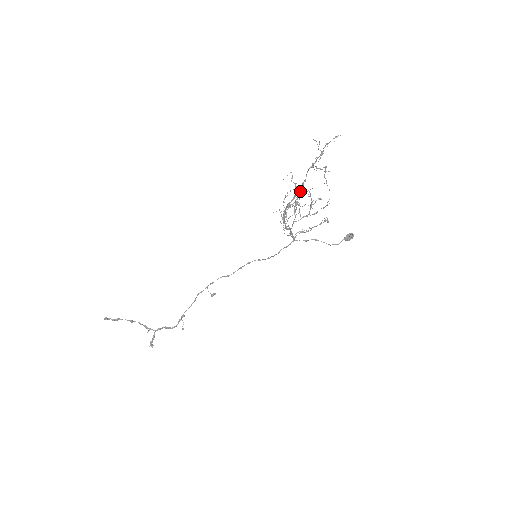
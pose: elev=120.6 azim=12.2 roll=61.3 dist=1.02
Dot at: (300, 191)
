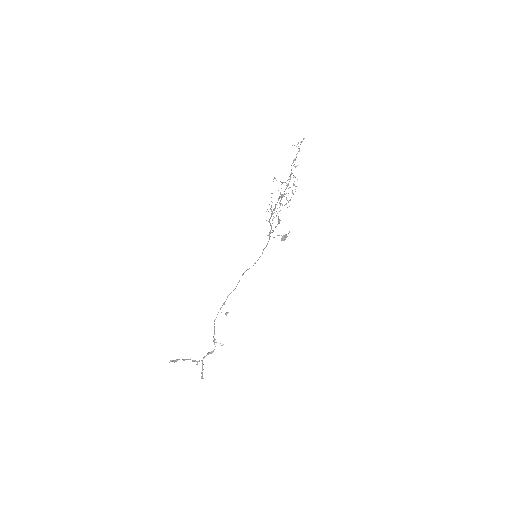
Dot at: occluded
